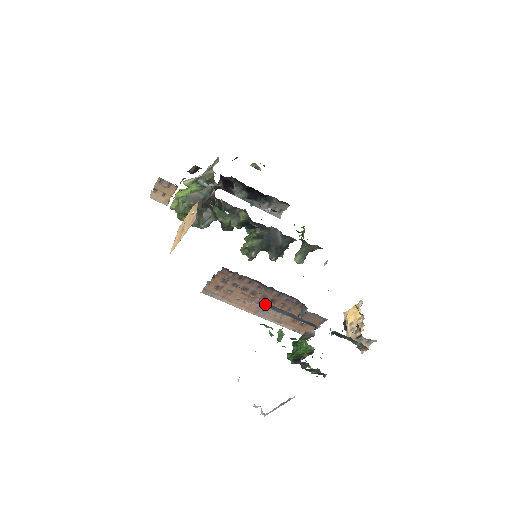
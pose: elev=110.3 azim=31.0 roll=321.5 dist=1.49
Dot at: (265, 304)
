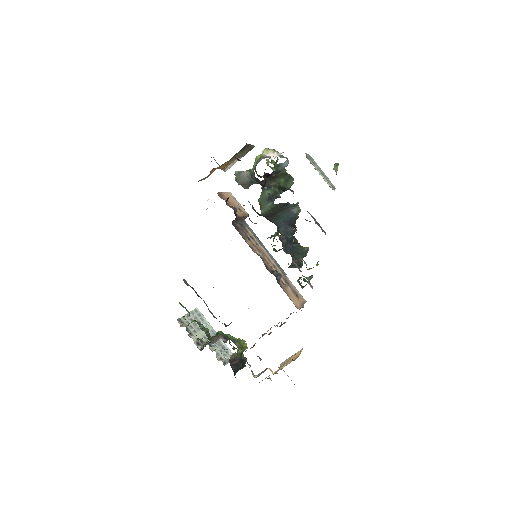
Dot at: occluded
